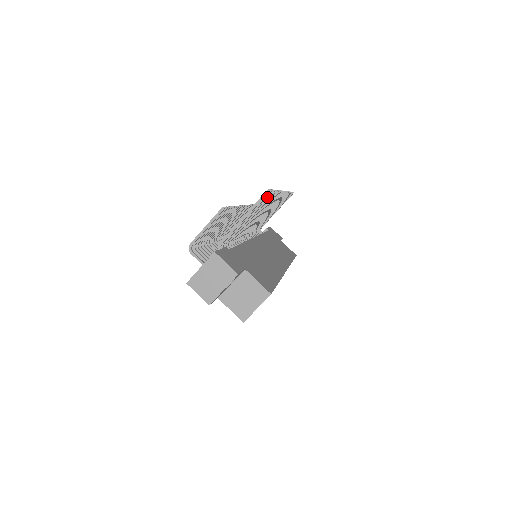
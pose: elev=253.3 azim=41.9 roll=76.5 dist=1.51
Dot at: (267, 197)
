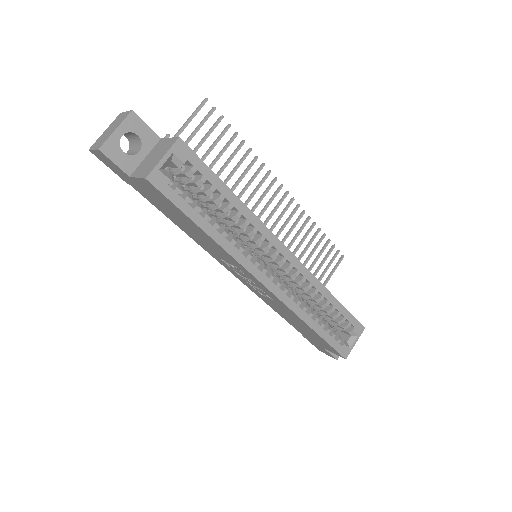
Dot at: (216, 122)
